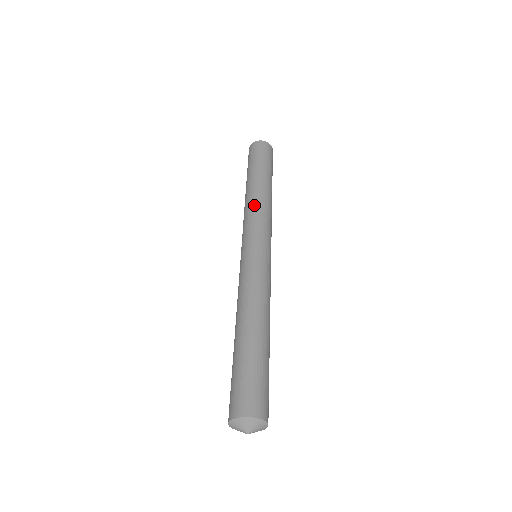
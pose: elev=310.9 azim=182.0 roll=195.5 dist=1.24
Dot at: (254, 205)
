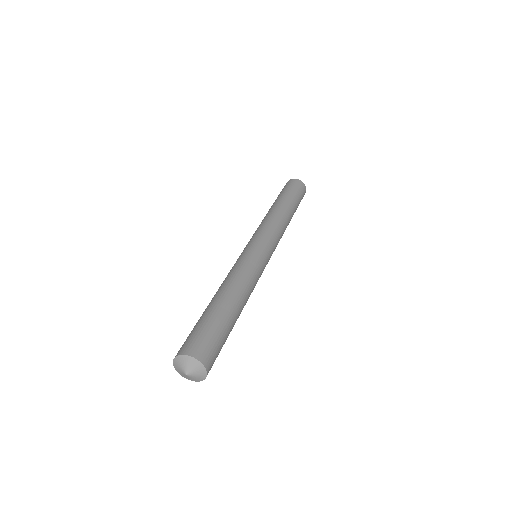
Dot at: (261, 222)
